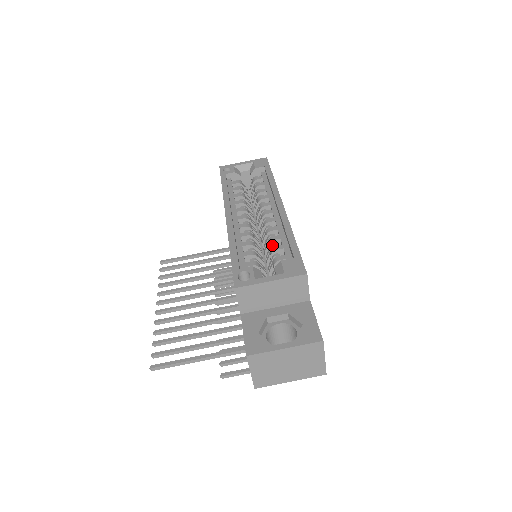
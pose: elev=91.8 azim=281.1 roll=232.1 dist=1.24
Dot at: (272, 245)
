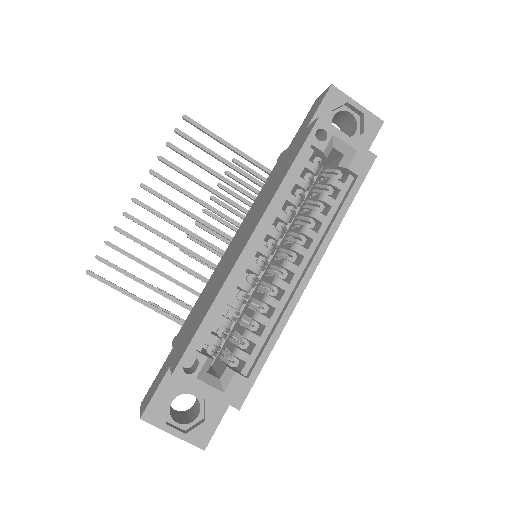
Dot at: (254, 324)
